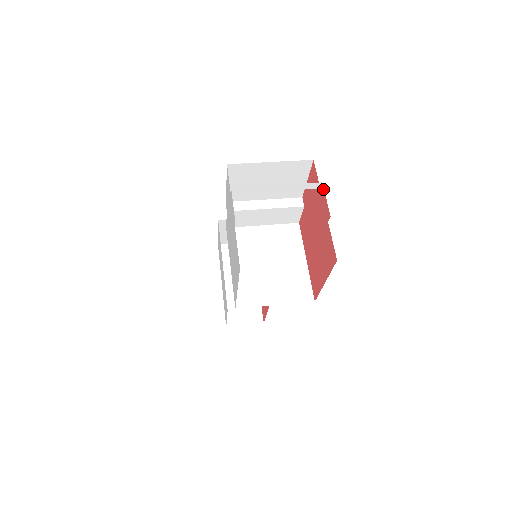
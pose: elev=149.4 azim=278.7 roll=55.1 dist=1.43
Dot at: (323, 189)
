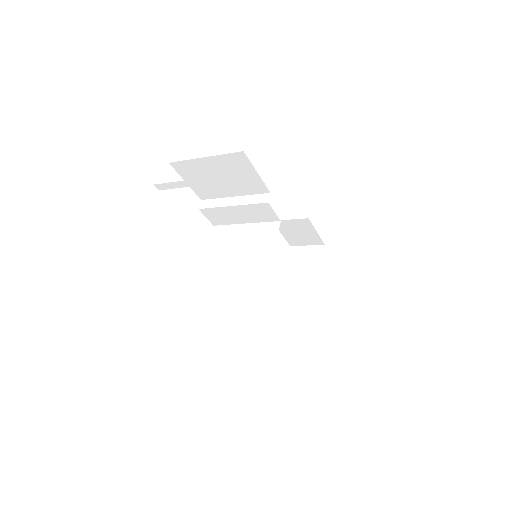
Dot at: occluded
